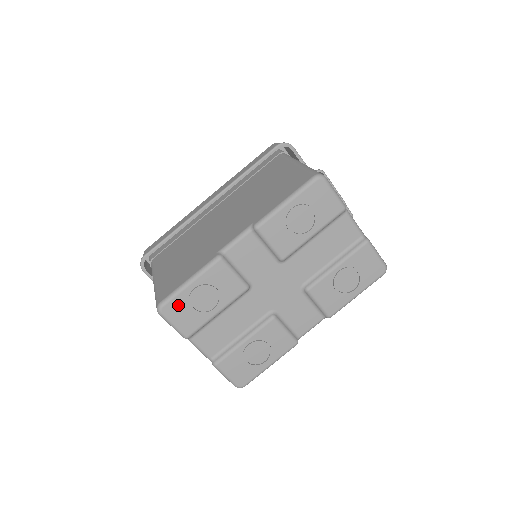
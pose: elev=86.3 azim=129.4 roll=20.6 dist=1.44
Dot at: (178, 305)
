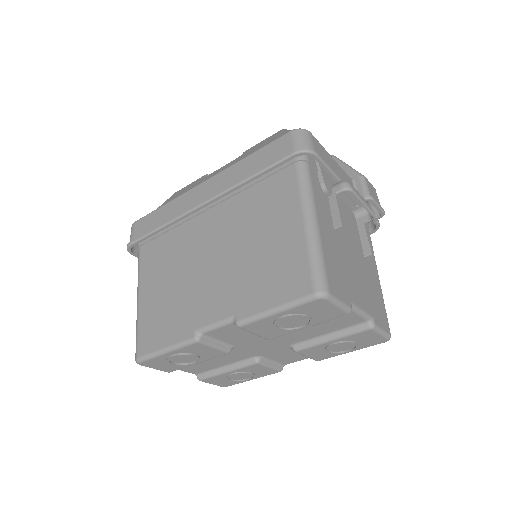
Dot at: (156, 362)
